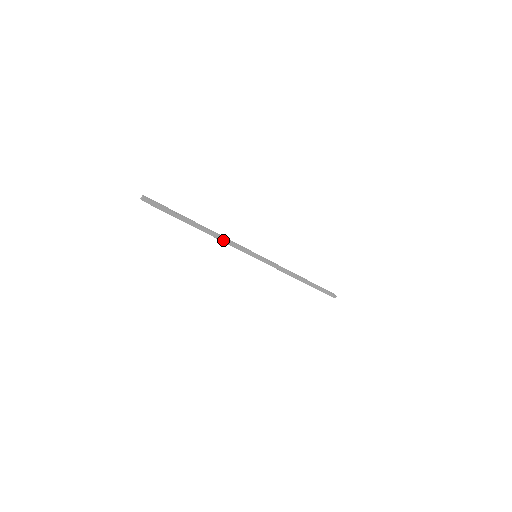
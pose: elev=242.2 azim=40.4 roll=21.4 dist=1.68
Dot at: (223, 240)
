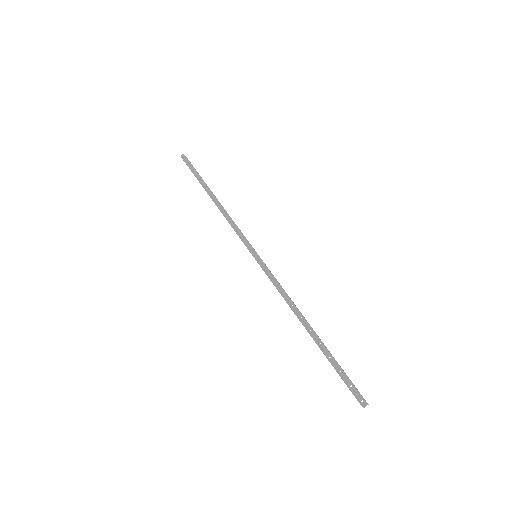
Dot at: (228, 218)
